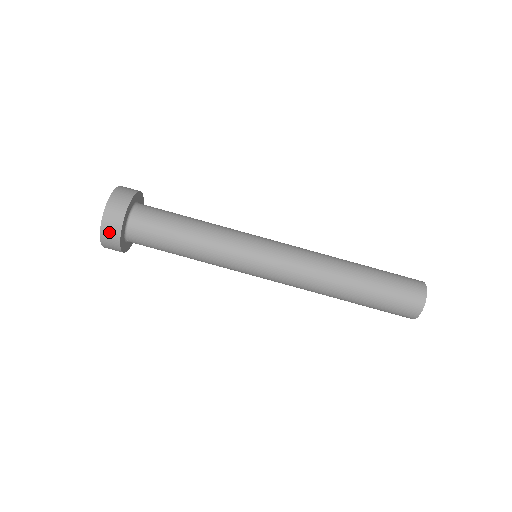
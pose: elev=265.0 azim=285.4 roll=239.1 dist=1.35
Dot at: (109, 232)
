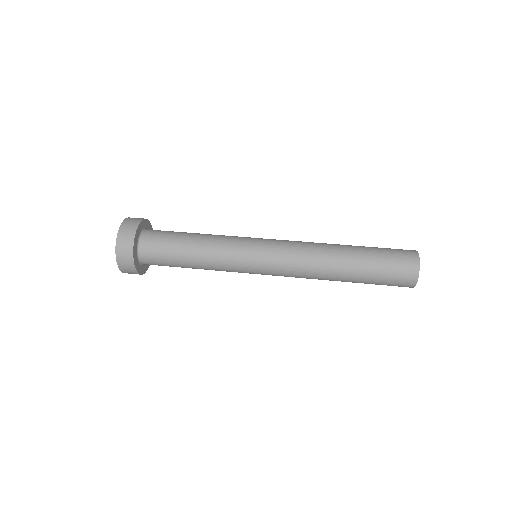
Dot at: (134, 219)
